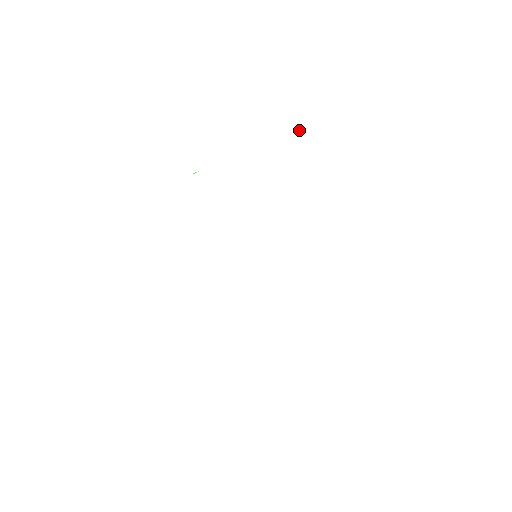
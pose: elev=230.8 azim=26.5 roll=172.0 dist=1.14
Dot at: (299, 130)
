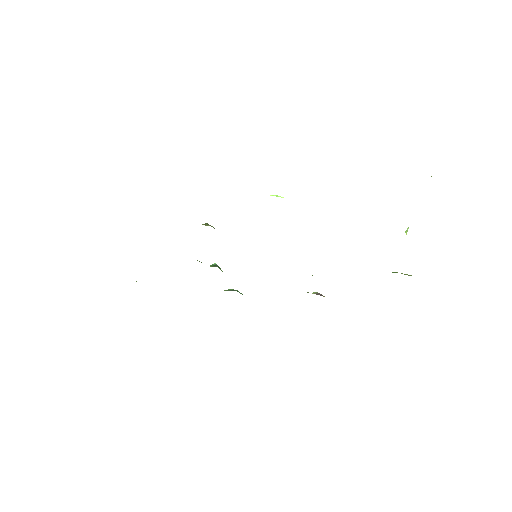
Dot at: (406, 231)
